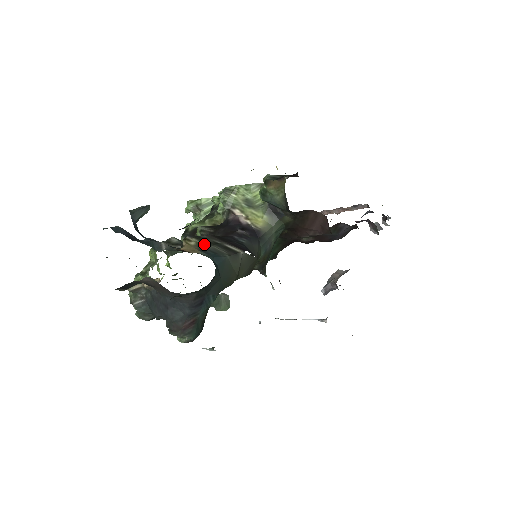
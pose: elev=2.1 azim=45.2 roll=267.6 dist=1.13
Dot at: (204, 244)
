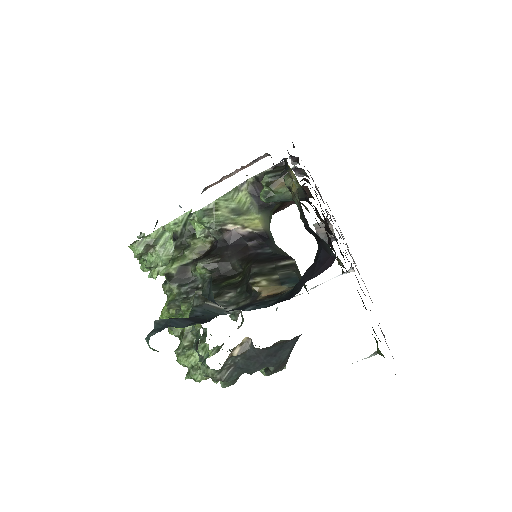
Dot at: (271, 277)
